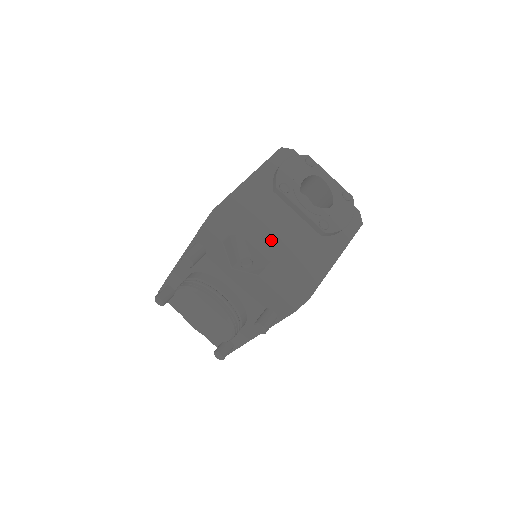
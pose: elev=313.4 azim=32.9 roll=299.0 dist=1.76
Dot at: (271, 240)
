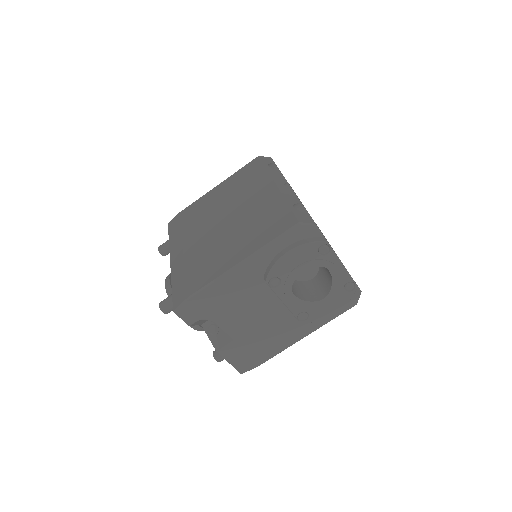
Dot at: (240, 324)
